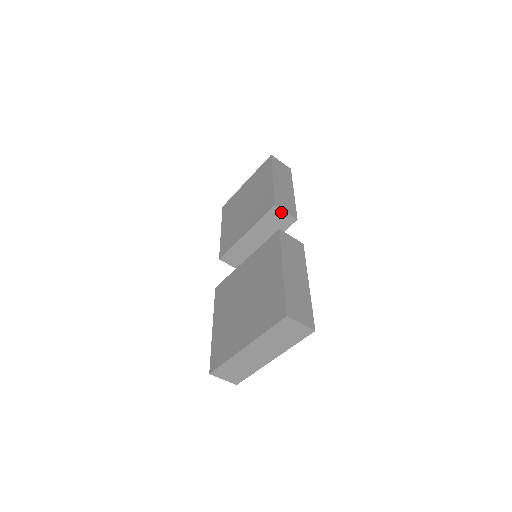
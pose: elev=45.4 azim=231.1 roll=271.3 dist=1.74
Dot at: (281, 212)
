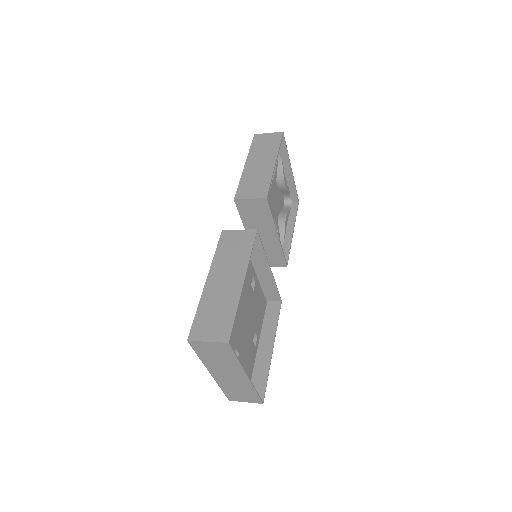
Dot at: (246, 201)
